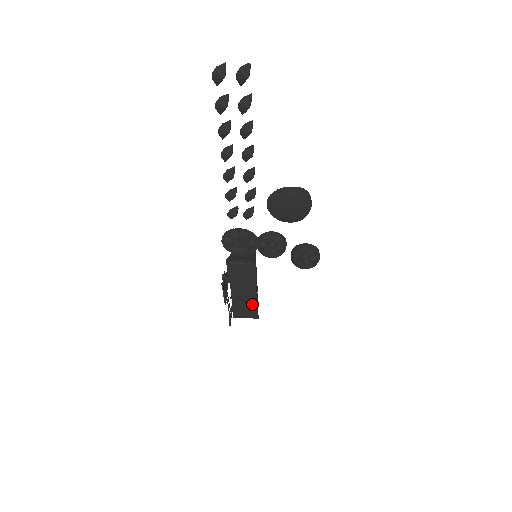
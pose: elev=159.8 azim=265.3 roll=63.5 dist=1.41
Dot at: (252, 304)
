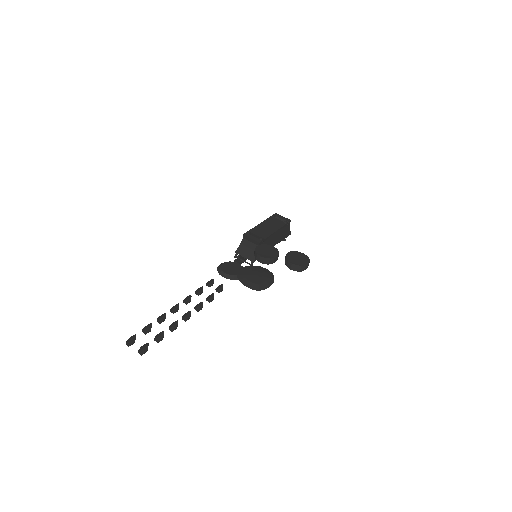
Dot at: occluded
